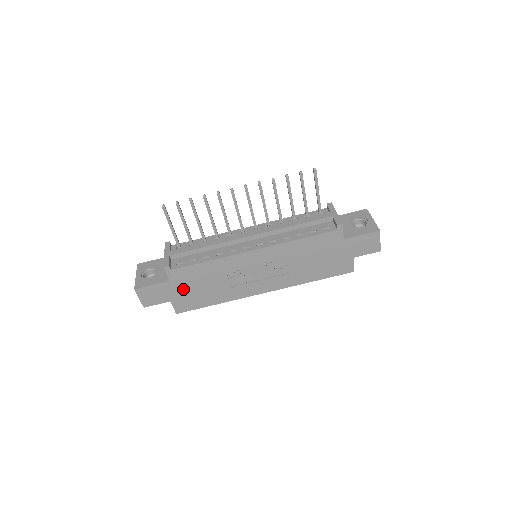
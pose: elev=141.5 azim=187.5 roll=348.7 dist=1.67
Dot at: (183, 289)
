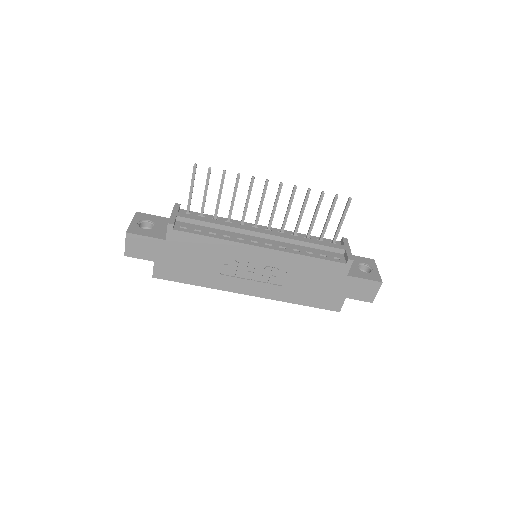
Dot at: (174, 255)
